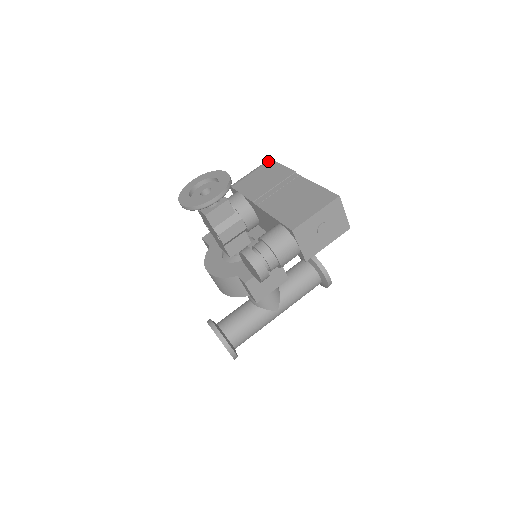
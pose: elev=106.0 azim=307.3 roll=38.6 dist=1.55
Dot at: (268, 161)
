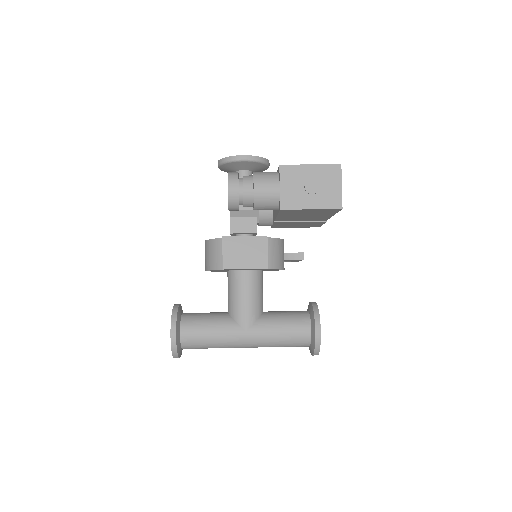
Dot at: occluded
